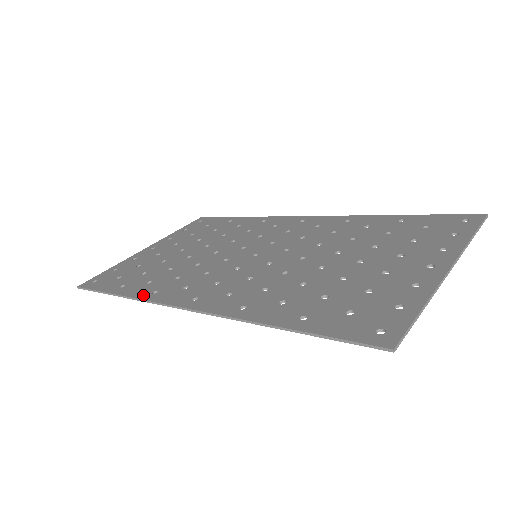
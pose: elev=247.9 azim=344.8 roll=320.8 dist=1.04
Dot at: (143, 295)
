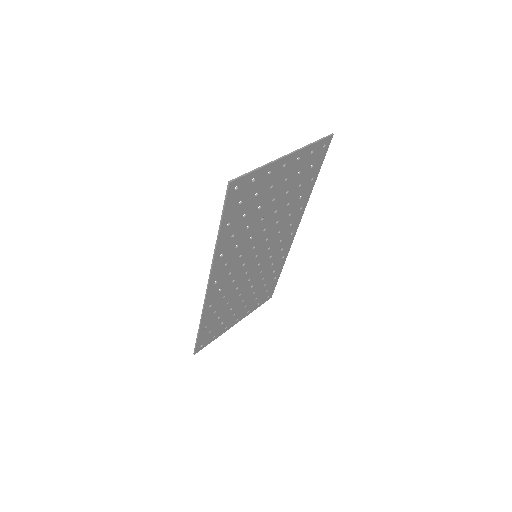
Dot at: (204, 311)
